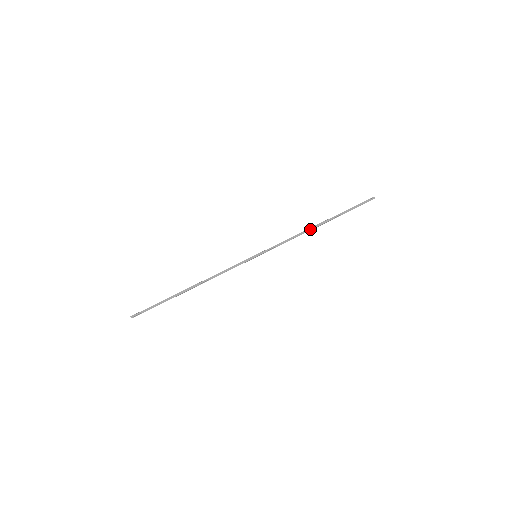
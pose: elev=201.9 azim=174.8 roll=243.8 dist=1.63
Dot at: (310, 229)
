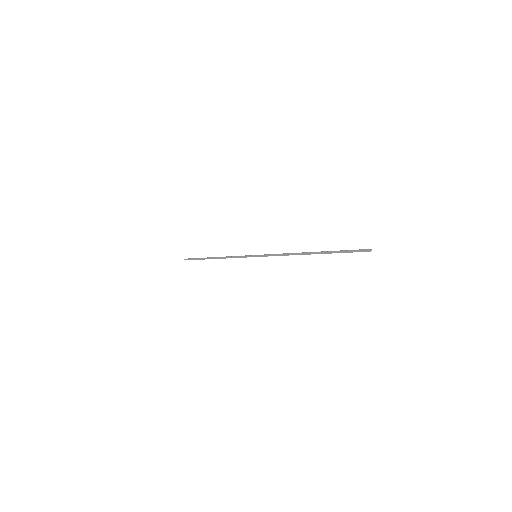
Dot at: (299, 254)
